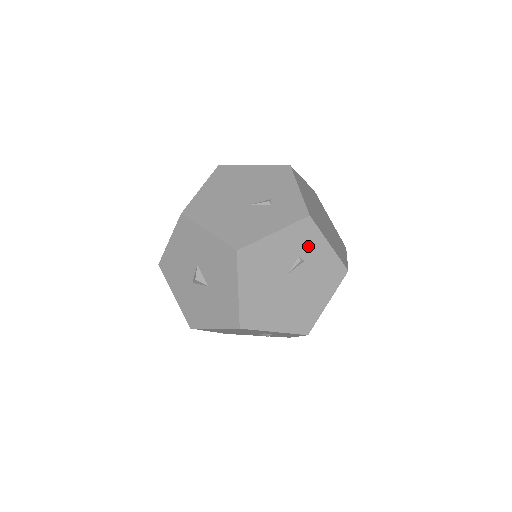
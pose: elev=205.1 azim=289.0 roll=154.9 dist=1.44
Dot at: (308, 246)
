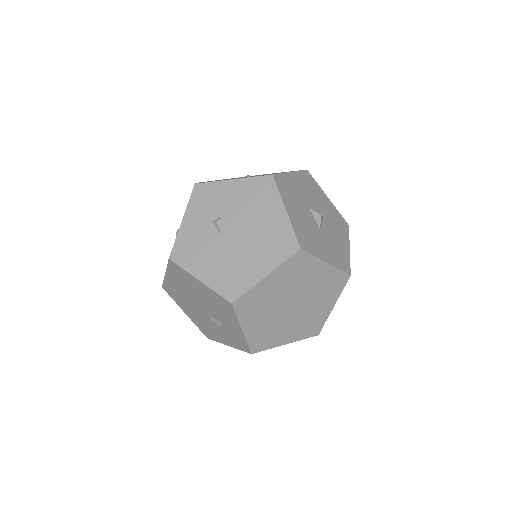
Dot at: occluded
